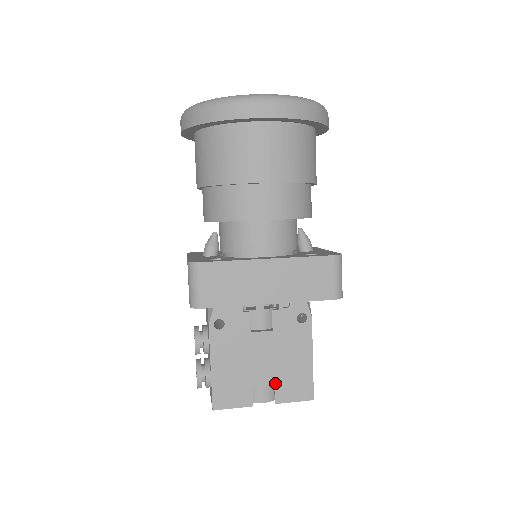
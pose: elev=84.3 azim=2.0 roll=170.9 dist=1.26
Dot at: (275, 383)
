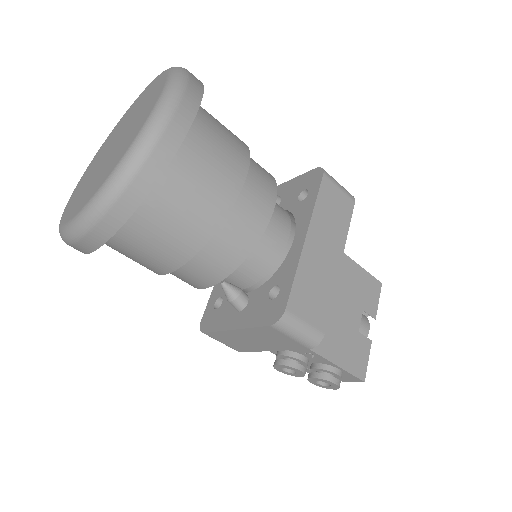
Dot at: (362, 309)
